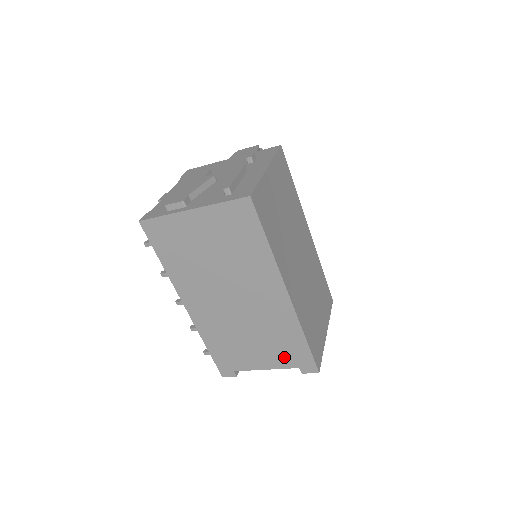
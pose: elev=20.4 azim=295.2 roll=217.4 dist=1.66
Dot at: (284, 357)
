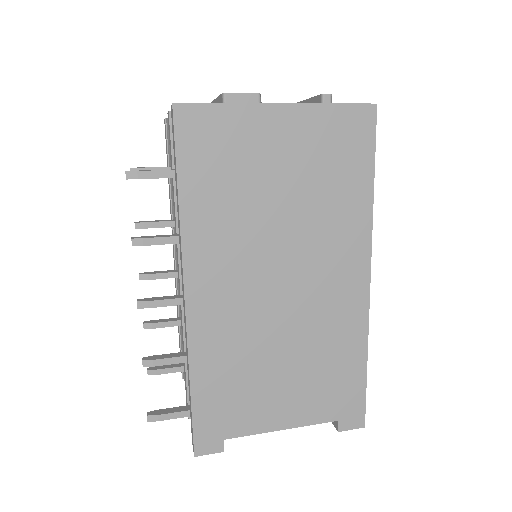
Dot at: (322, 400)
